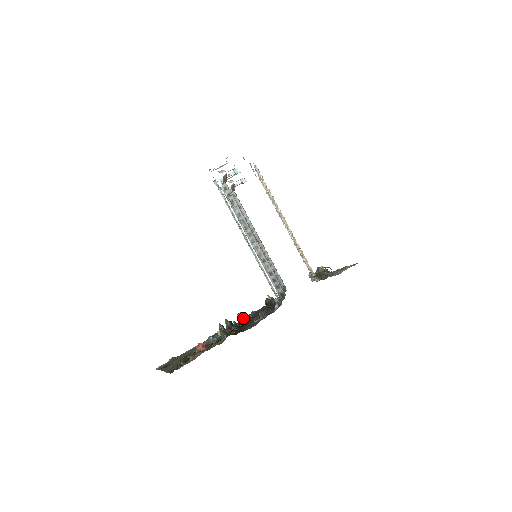
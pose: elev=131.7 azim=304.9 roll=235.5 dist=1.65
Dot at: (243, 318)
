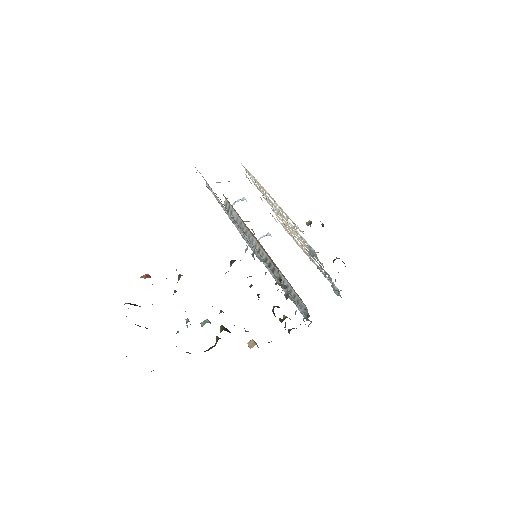
Dot at: occluded
